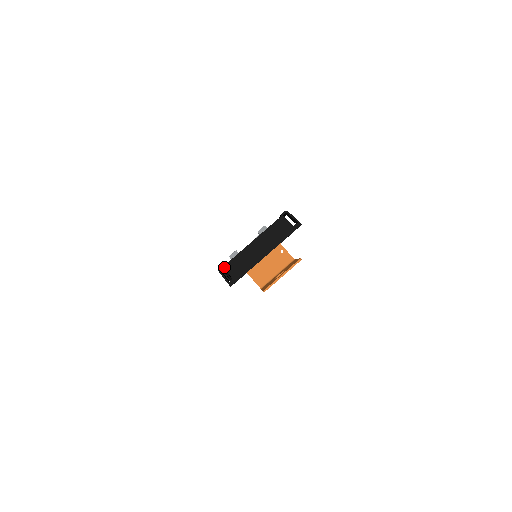
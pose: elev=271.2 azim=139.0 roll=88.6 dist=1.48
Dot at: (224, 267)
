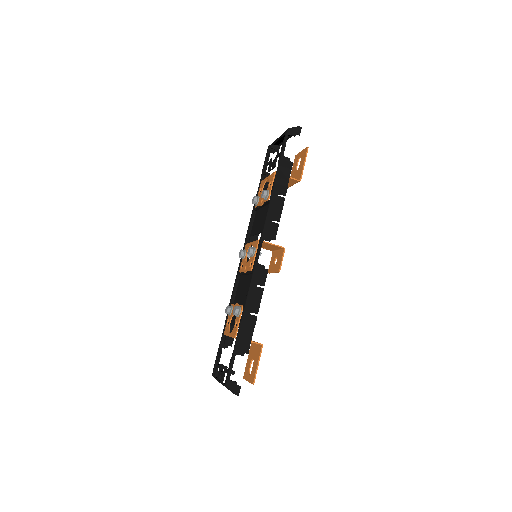
Dot at: (214, 377)
